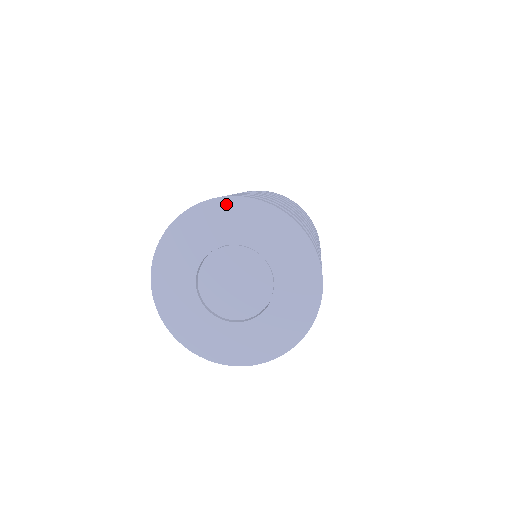
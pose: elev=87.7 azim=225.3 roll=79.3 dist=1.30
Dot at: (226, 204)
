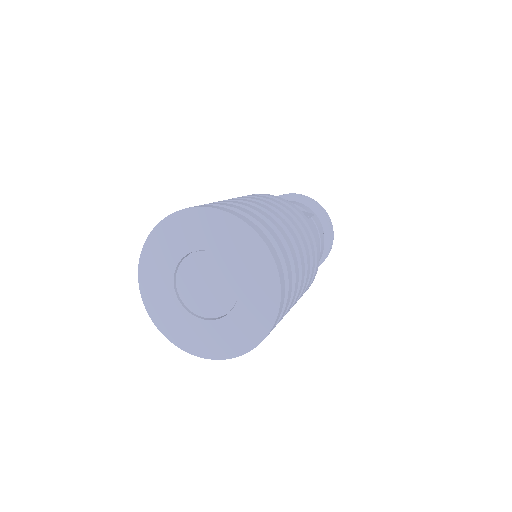
Dot at: (260, 248)
